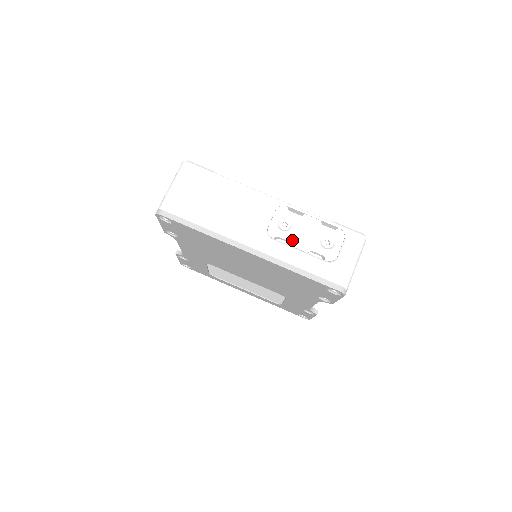
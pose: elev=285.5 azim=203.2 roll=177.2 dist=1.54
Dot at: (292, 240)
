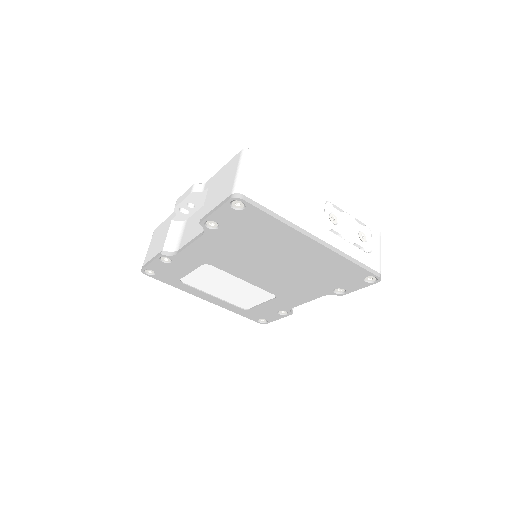
Dot at: (341, 233)
